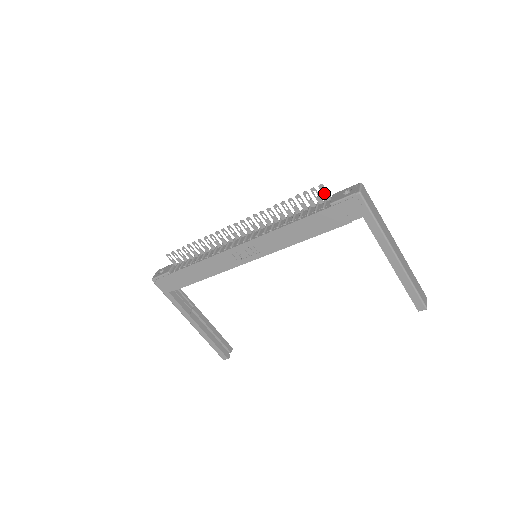
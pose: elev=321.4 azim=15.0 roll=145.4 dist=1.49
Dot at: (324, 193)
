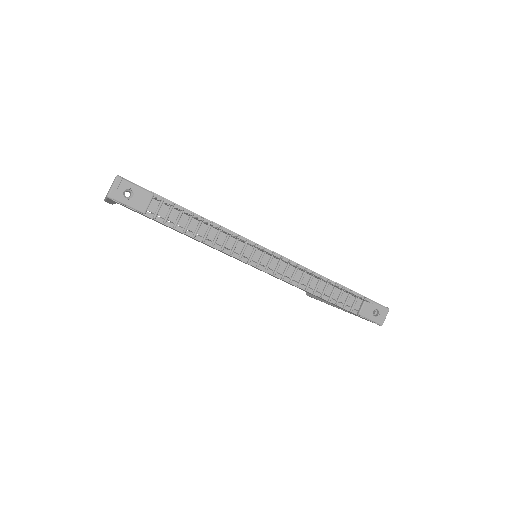
Dot at: (365, 300)
